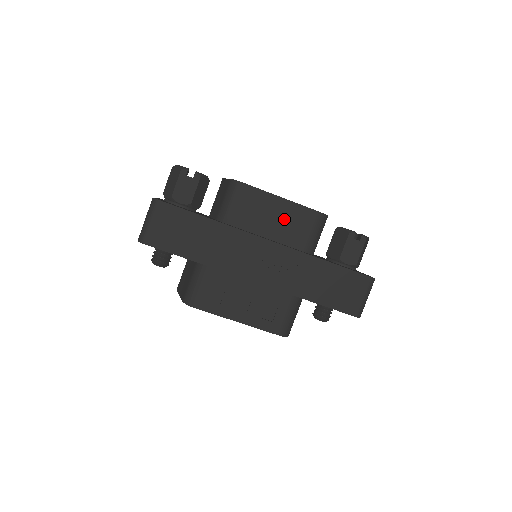
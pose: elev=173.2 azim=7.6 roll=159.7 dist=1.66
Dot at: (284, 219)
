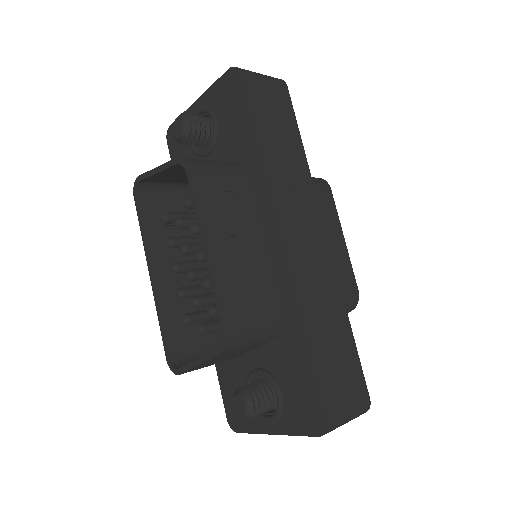
Dot at: (332, 252)
